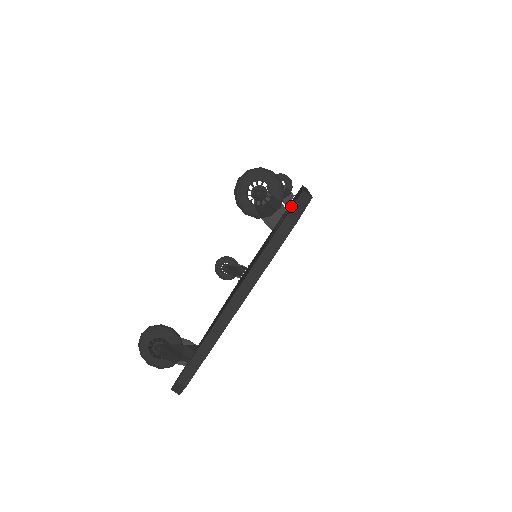
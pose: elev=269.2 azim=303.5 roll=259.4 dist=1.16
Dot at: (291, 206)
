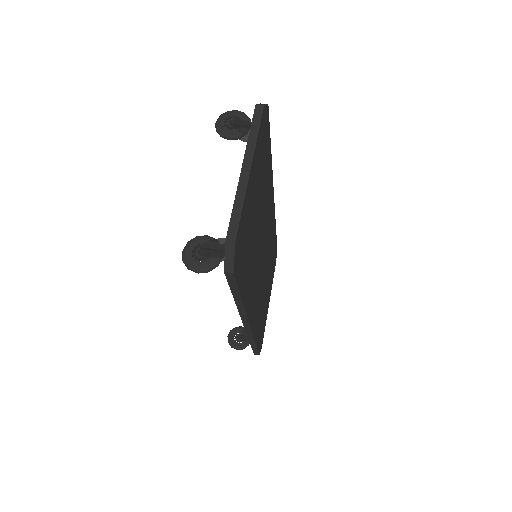
Dot at: occluded
